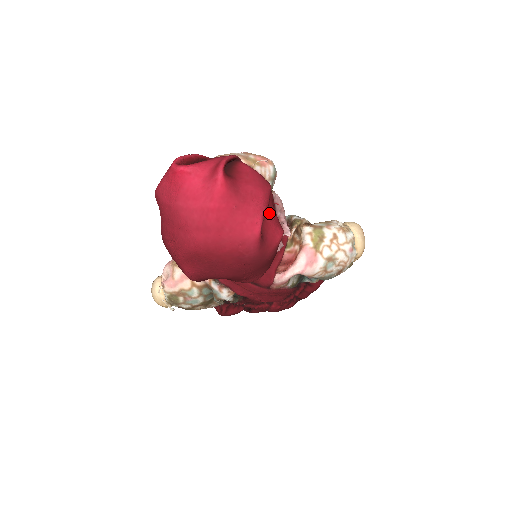
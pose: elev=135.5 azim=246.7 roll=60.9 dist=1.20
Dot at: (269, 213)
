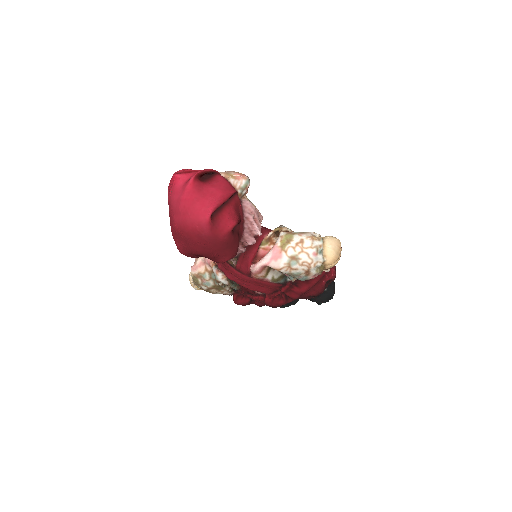
Dot at: (227, 209)
